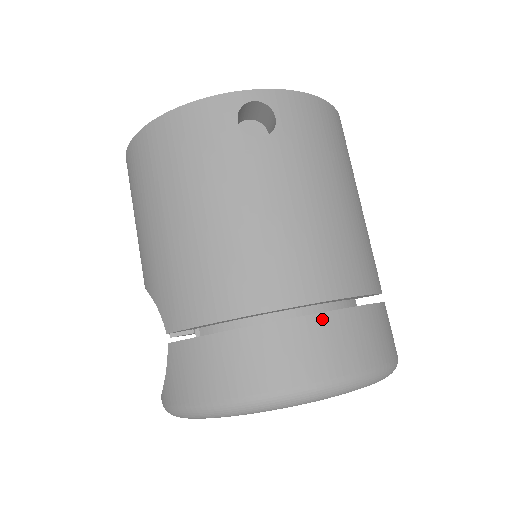
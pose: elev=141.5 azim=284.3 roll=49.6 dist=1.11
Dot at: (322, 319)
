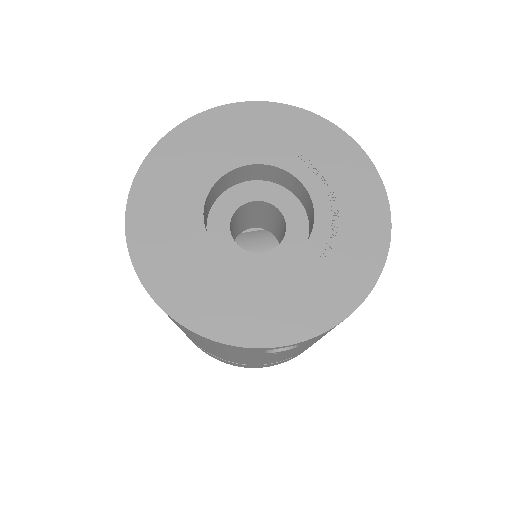
Dot at: occluded
